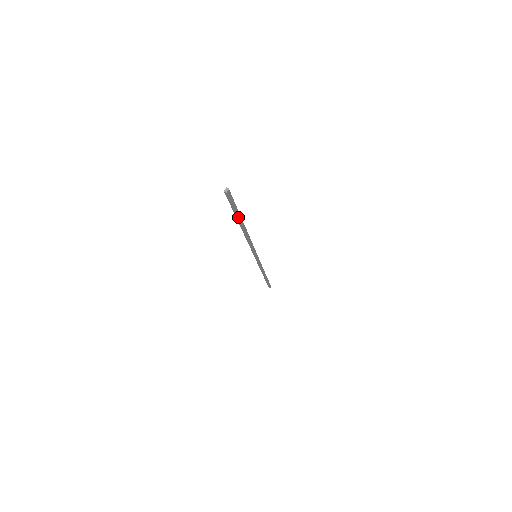
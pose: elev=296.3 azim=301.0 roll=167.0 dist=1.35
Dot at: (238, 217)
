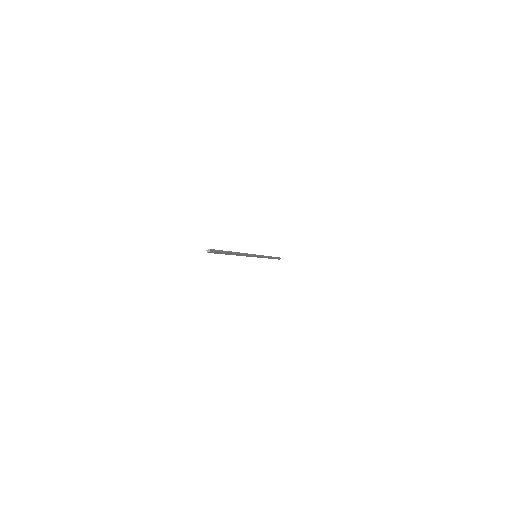
Dot at: (226, 254)
